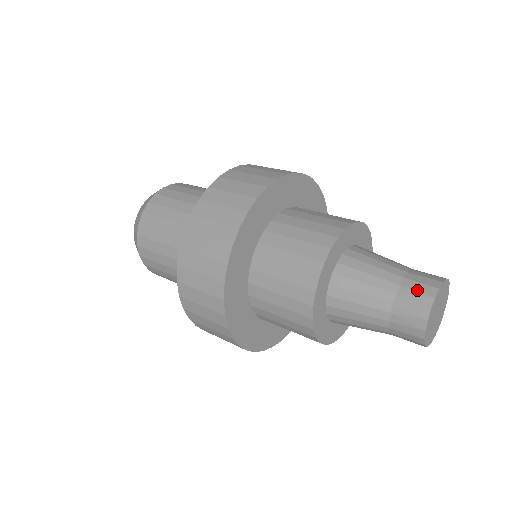
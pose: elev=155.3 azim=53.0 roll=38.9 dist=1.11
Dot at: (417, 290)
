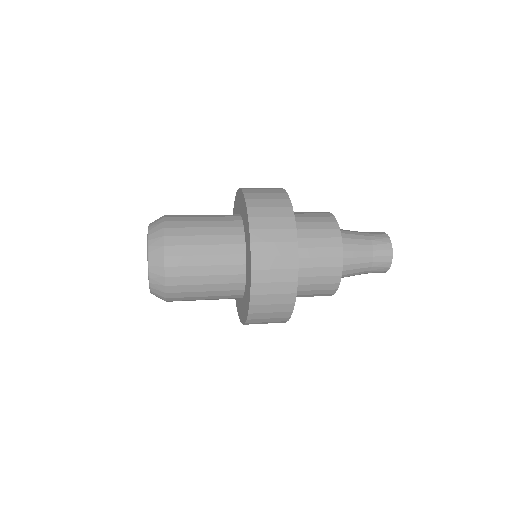
Dot at: (374, 232)
